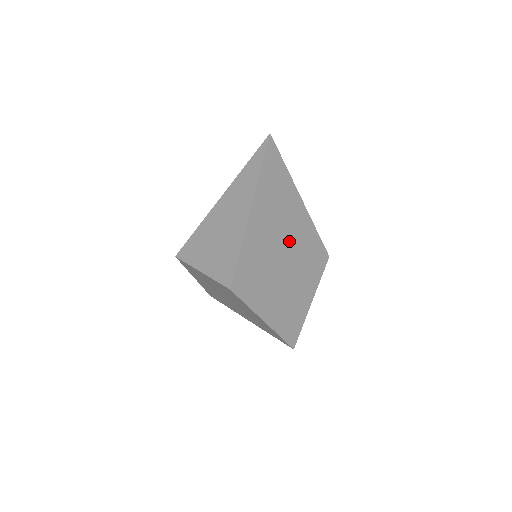
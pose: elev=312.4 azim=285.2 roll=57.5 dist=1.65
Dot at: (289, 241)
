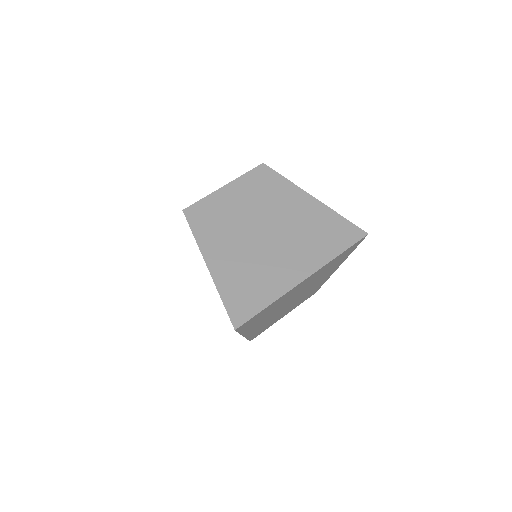
Dot at: occluded
